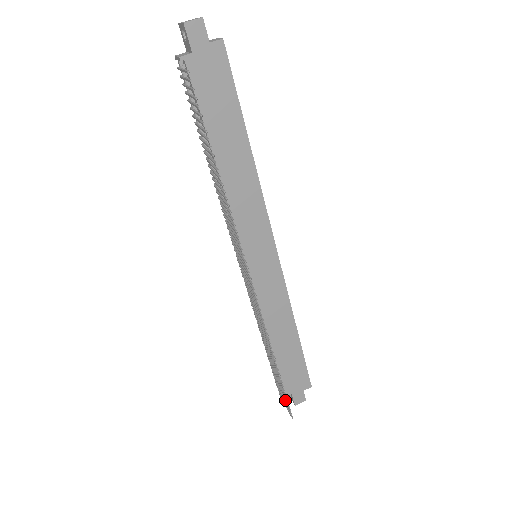
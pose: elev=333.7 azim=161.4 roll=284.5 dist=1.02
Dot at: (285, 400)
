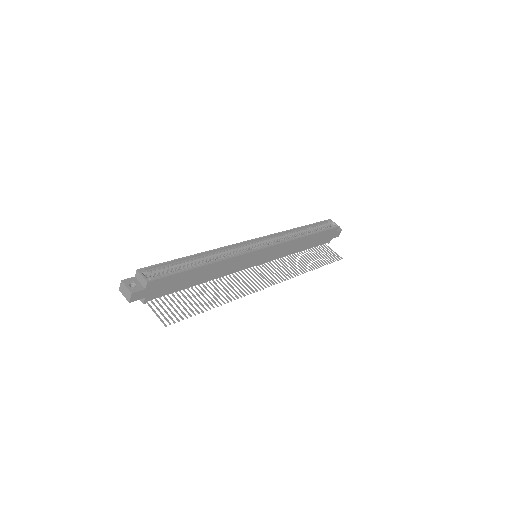
Dot at: occluded
